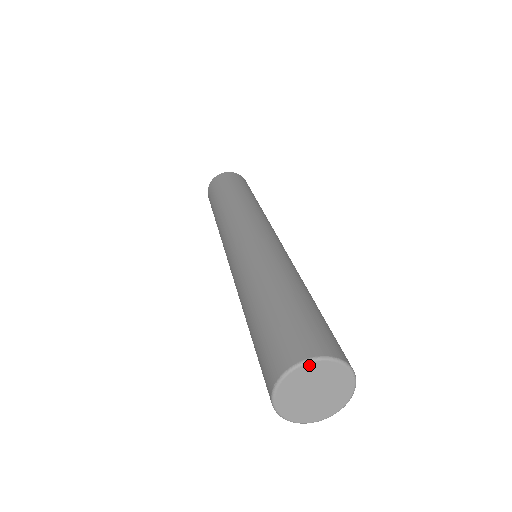
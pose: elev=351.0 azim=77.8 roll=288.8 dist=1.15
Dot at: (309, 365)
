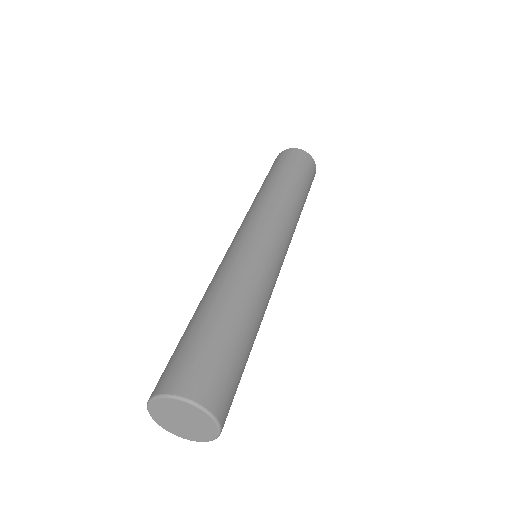
Dot at: (169, 399)
